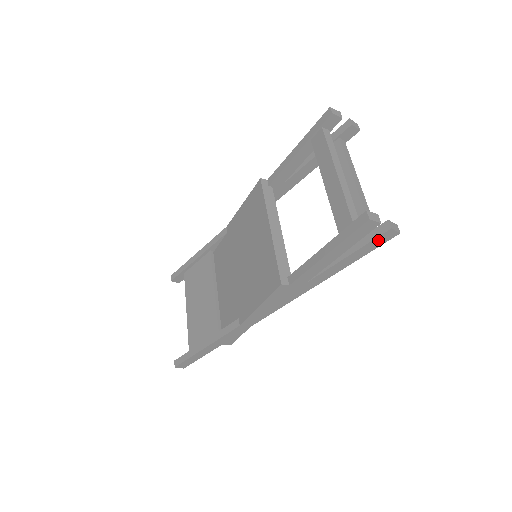
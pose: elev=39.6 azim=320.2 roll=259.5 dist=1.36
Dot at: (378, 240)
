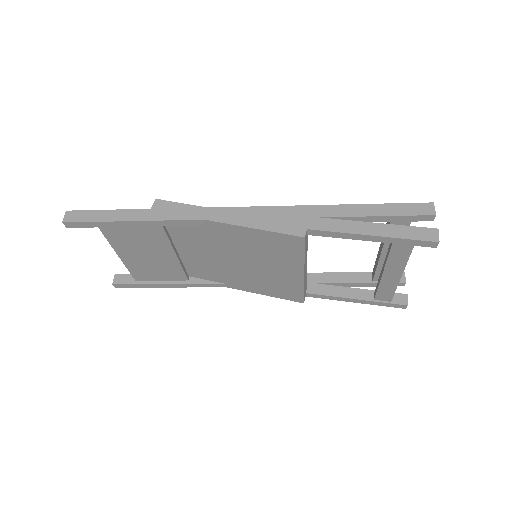
Dot at: occluded
